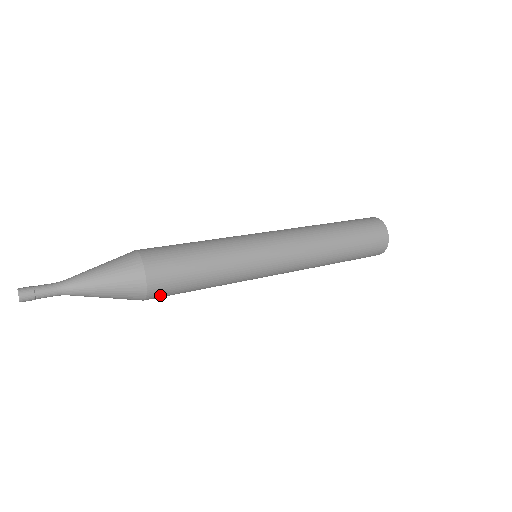
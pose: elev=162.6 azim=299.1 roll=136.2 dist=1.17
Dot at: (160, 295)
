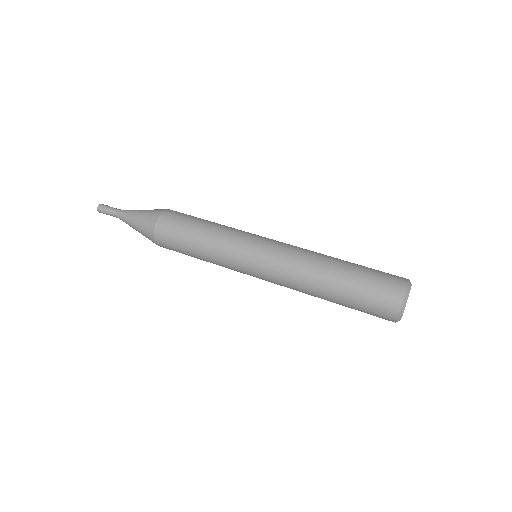
Dot at: occluded
